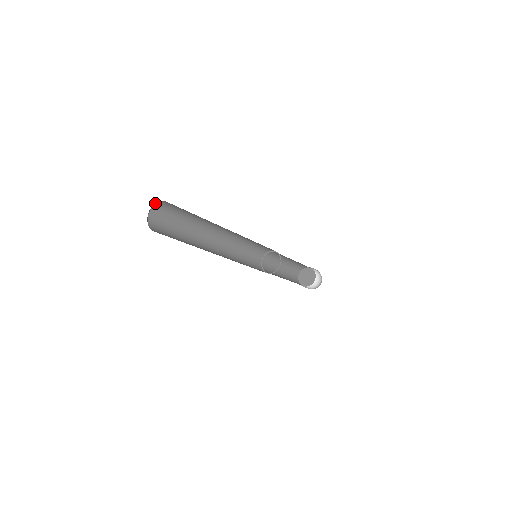
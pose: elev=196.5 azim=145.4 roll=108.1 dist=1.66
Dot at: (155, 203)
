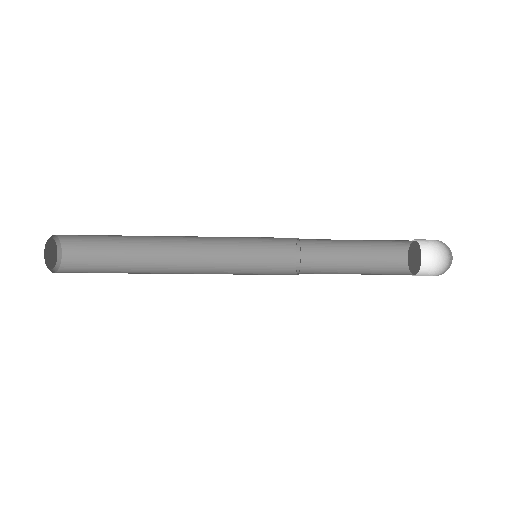
Dot at: (57, 236)
